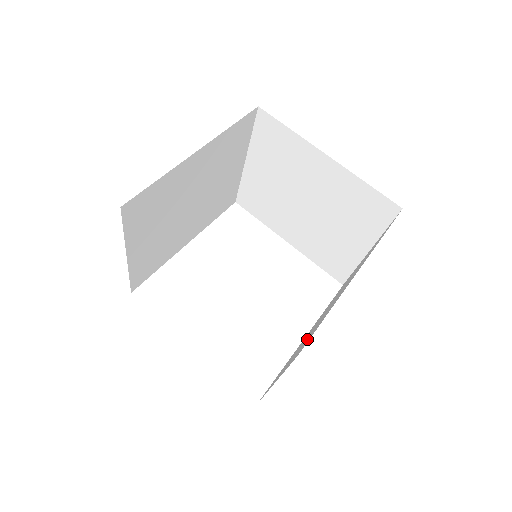
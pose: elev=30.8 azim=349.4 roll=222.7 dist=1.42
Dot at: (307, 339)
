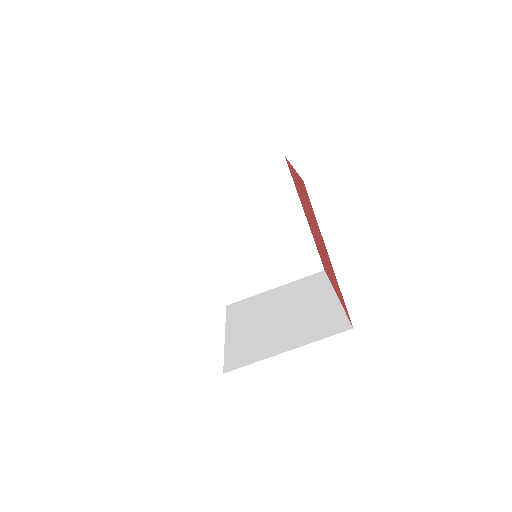
Dot at: occluded
